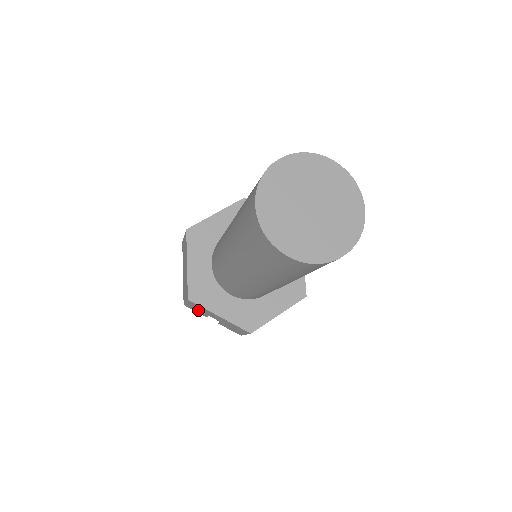
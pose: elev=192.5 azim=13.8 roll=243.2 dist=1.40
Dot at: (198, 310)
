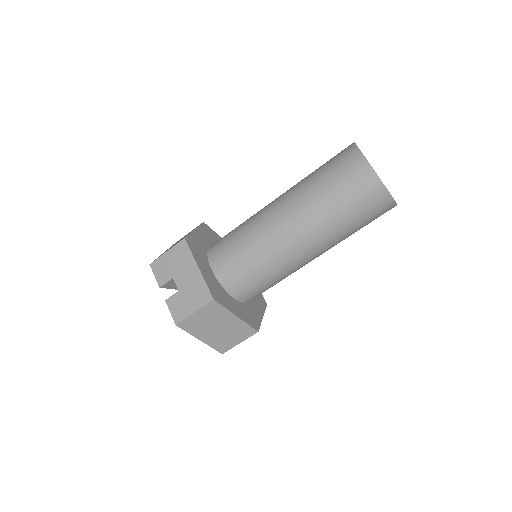
Dot at: (167, 268)
